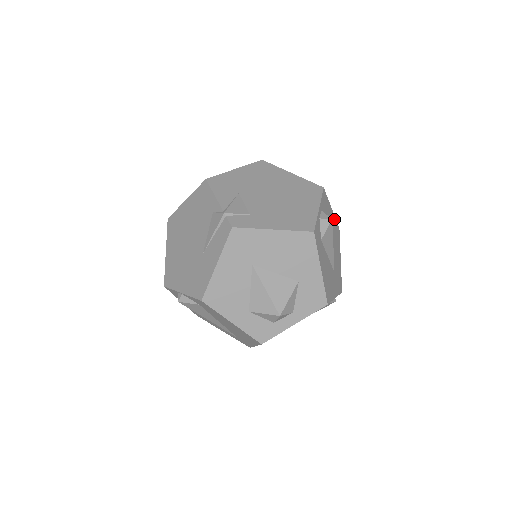
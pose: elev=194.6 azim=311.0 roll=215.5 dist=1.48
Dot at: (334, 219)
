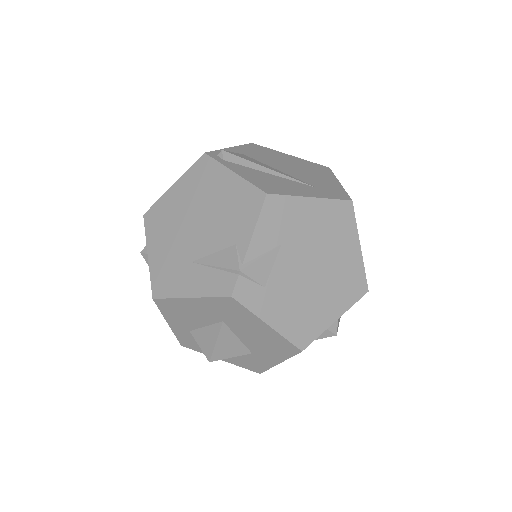
Dot at: occluded
